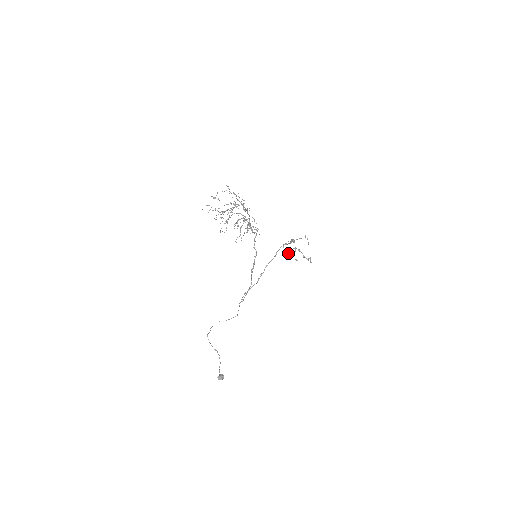
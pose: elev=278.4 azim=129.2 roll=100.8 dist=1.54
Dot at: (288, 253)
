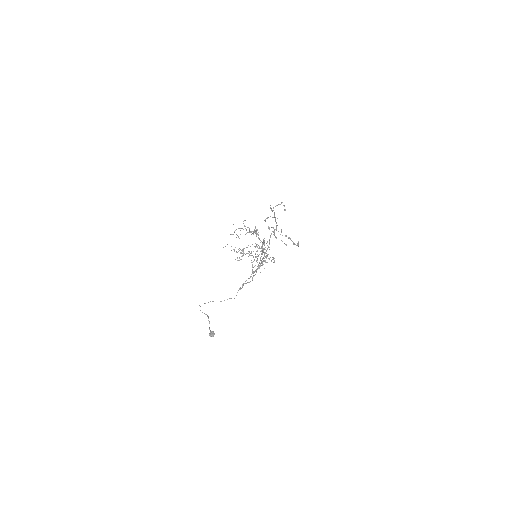
Dot at: (274, 233)
